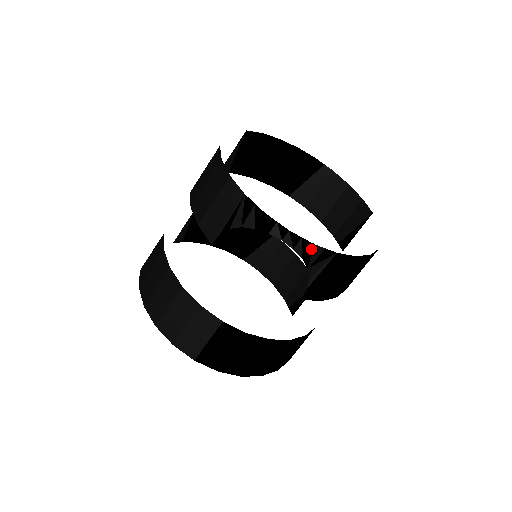
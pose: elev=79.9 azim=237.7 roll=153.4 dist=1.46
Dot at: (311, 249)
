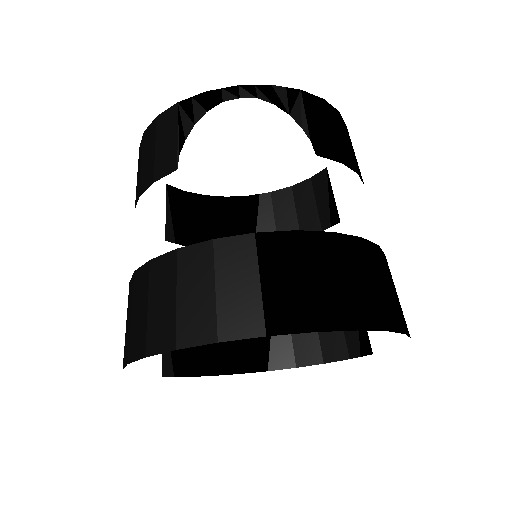
Dot at: (273, 91)
